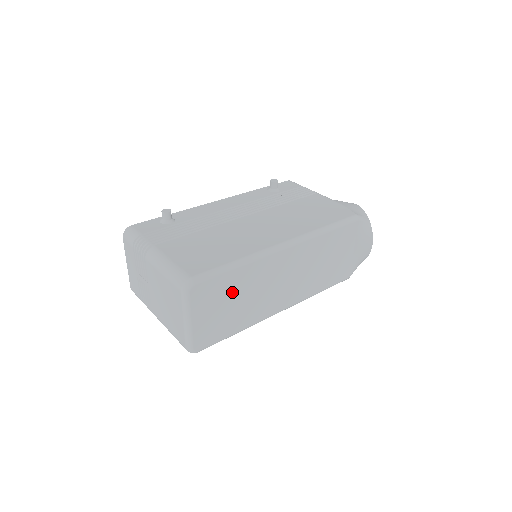
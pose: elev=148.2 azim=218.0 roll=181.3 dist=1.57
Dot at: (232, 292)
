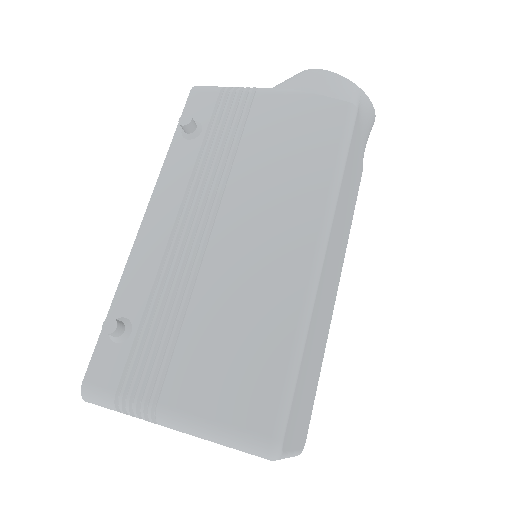
Dot at: (306, 373)
